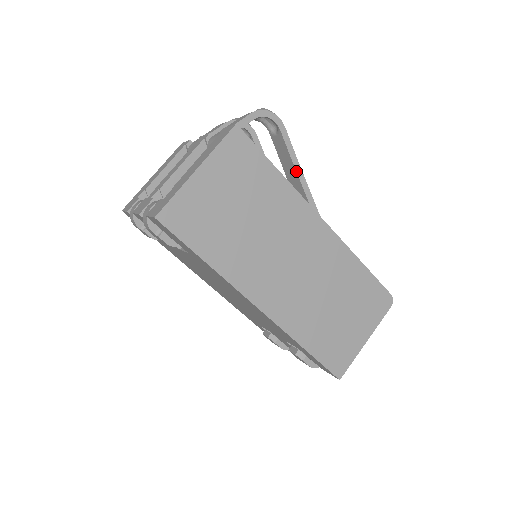
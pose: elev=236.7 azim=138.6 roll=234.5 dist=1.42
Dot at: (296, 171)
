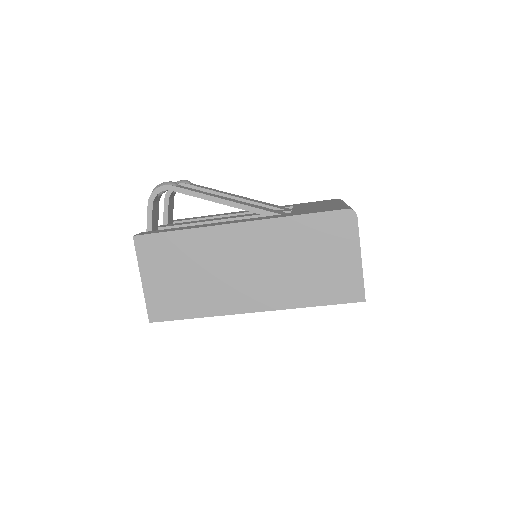
Dot at: occluded
